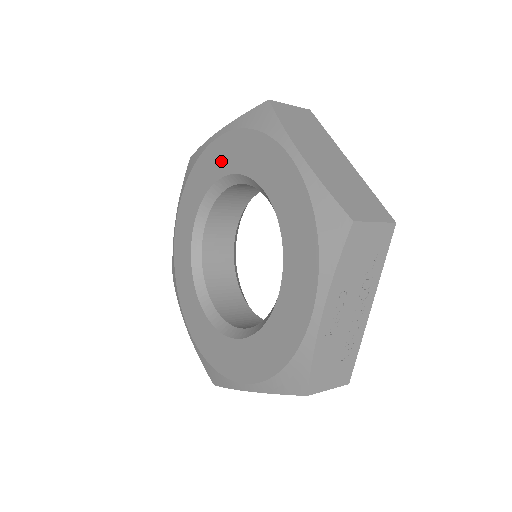
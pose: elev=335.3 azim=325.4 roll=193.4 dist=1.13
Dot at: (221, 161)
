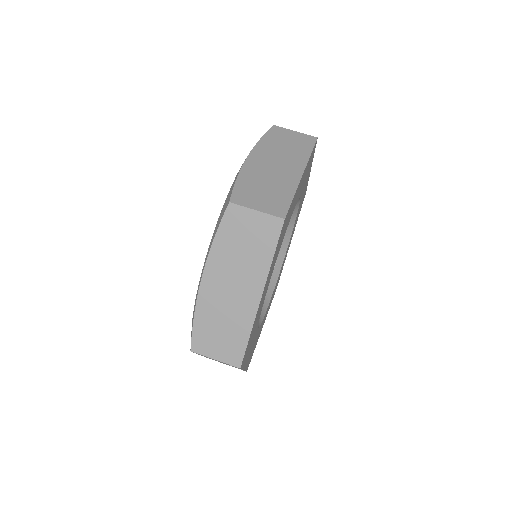
Dot at: occluded
